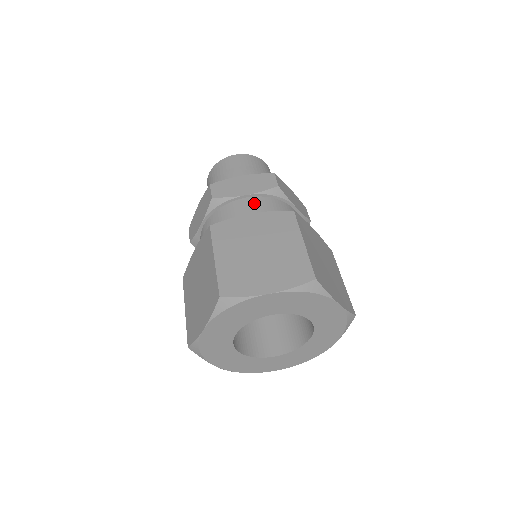
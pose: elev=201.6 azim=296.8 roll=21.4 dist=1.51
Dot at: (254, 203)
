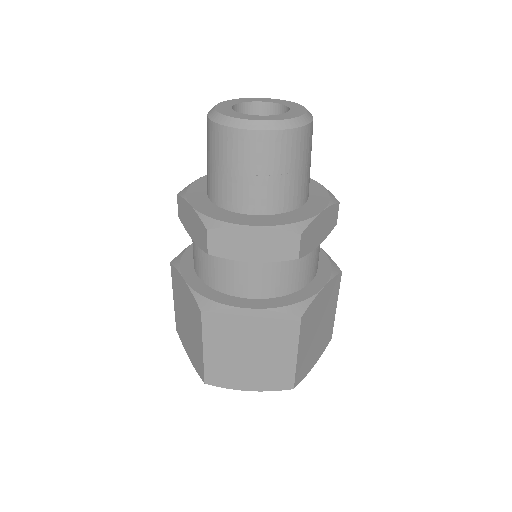
Dot at: (261, 271)
